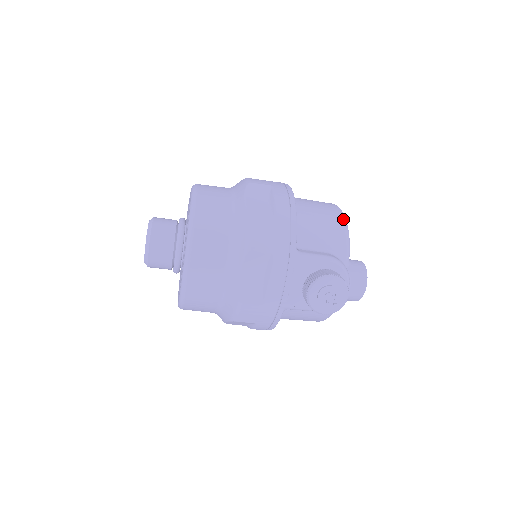
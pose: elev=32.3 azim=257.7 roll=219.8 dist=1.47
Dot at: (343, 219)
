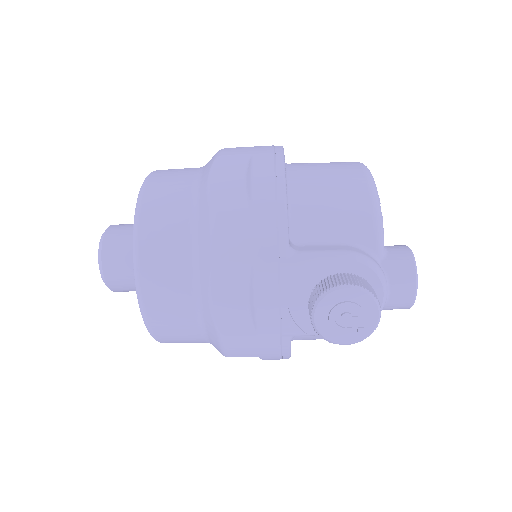
Dot at: (369, 185)
